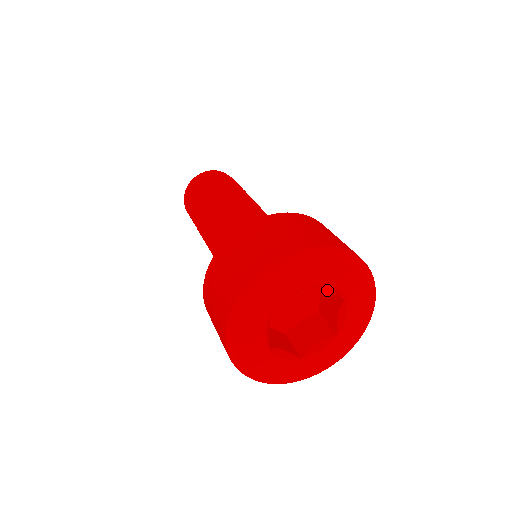
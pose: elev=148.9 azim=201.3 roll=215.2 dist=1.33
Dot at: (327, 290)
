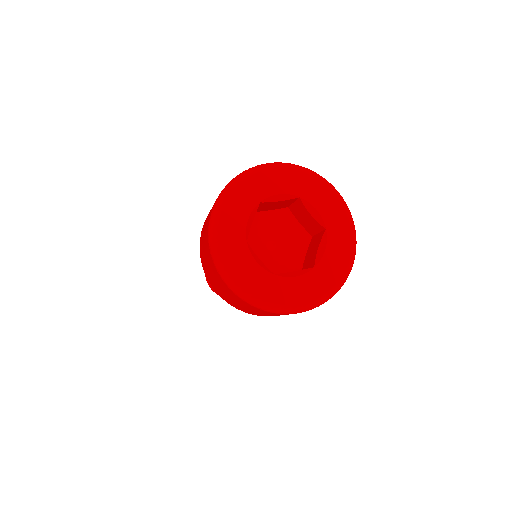
Dot at: (312, 243)
